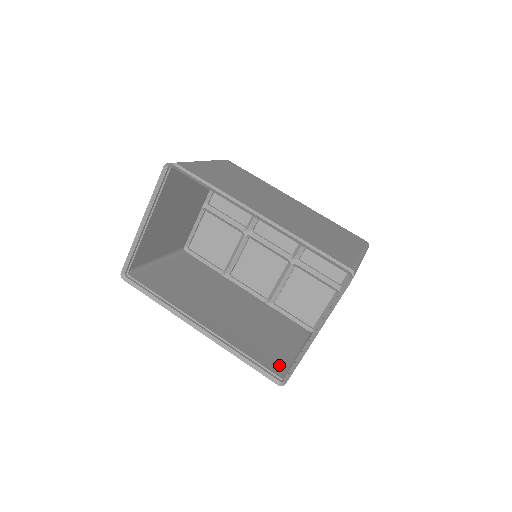
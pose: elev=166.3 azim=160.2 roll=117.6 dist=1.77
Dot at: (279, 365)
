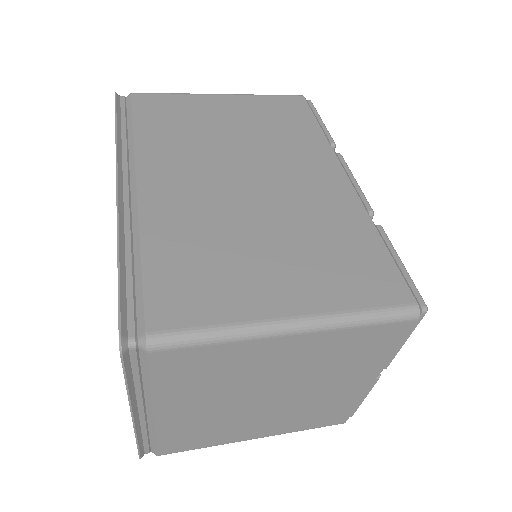
Dot at: occluded
